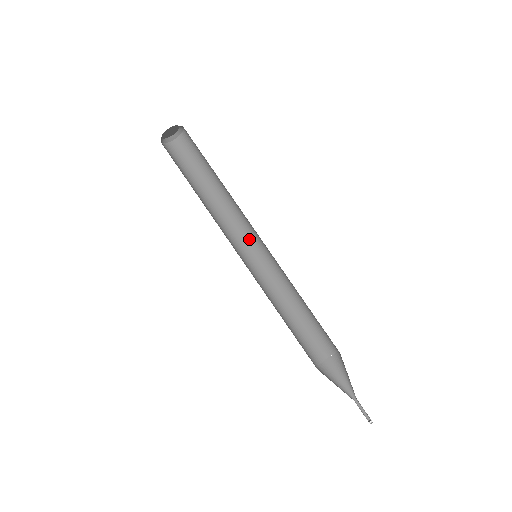
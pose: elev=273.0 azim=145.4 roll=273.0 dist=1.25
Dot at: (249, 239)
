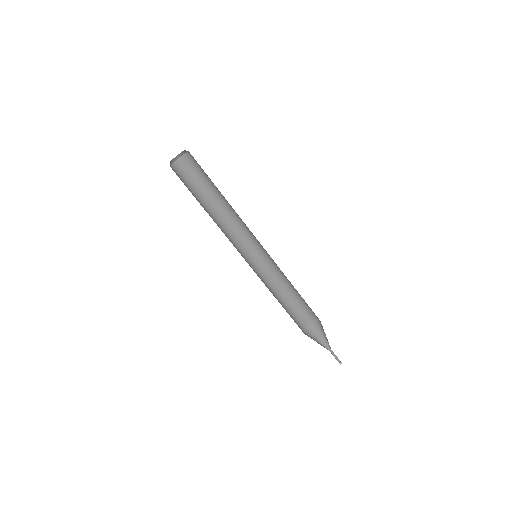
Dot at: (250, 239)
